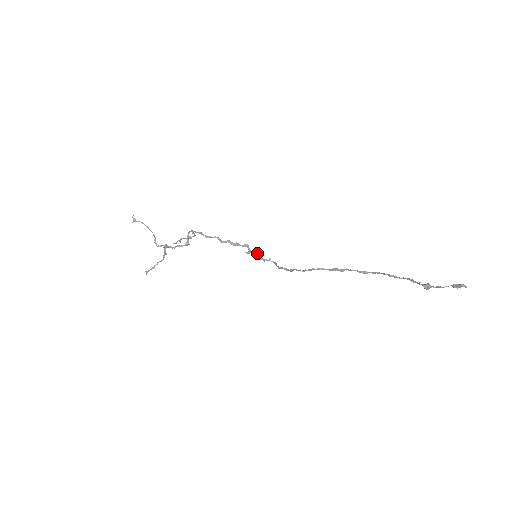
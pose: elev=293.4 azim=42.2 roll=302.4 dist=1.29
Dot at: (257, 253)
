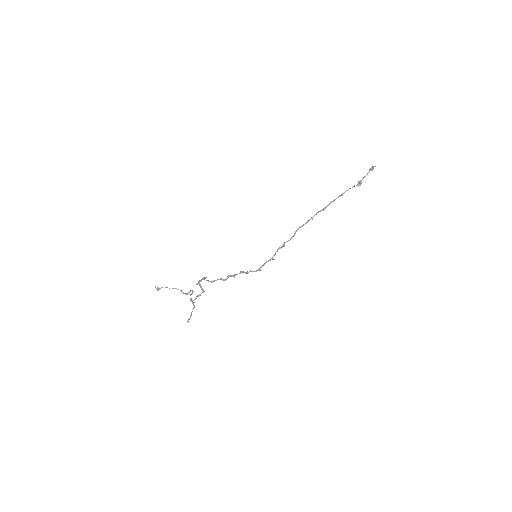
Dot at: (252, 271)
